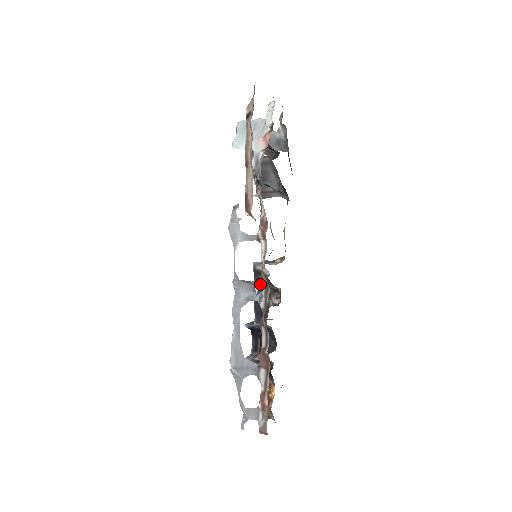
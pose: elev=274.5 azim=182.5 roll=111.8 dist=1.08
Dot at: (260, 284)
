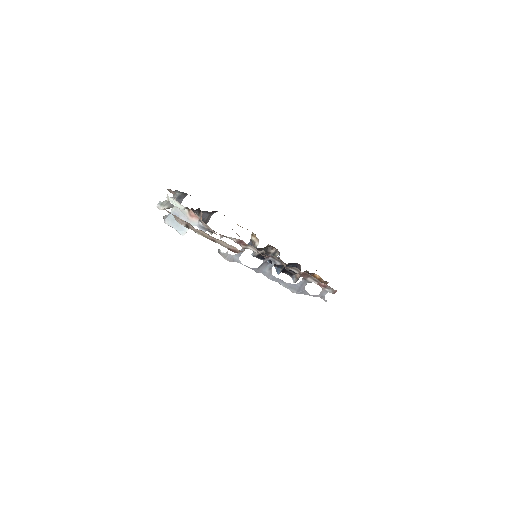
Dot at: (268, 259)
